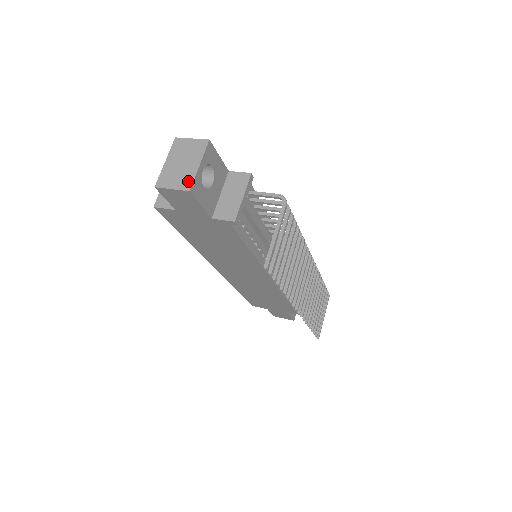
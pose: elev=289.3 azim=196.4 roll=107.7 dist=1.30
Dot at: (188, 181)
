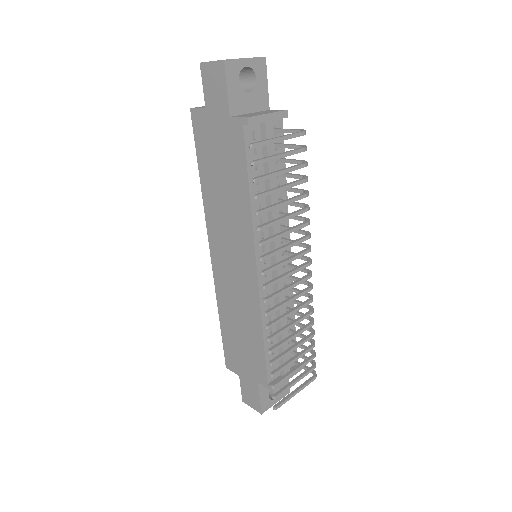
Dot at: (228, 59)
